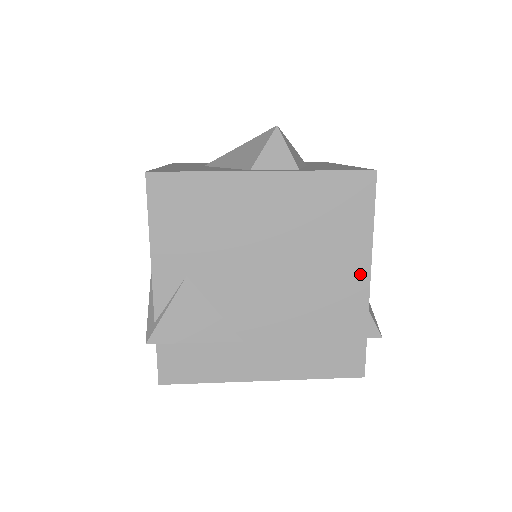
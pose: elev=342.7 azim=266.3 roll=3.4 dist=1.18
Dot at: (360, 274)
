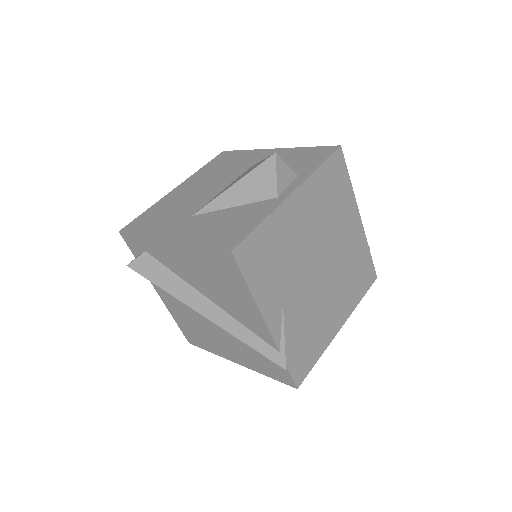
Dot at: (356, 218)
